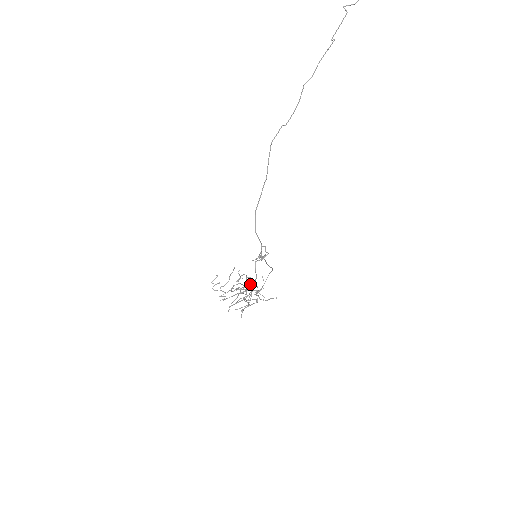
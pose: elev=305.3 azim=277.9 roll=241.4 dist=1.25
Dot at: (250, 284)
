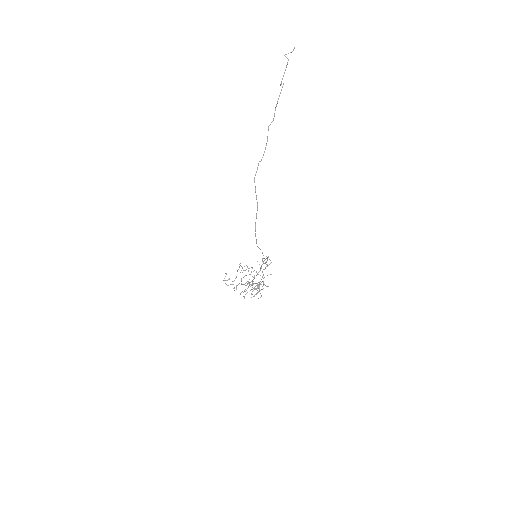
Dot at: occluded
